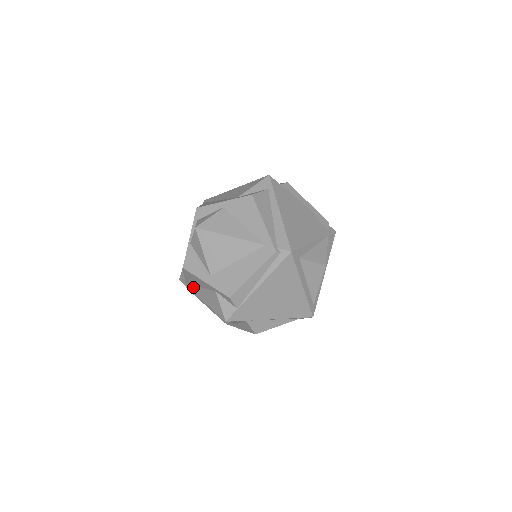
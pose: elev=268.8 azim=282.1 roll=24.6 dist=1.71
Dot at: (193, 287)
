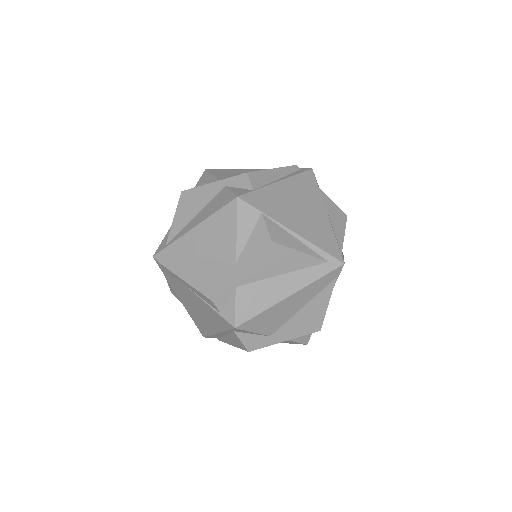
Dot at: (181, 231)
